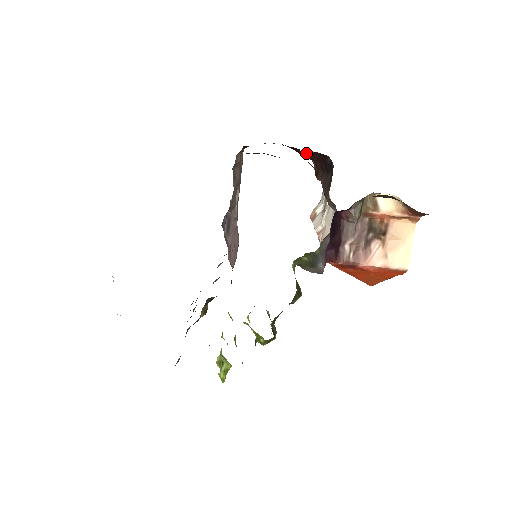
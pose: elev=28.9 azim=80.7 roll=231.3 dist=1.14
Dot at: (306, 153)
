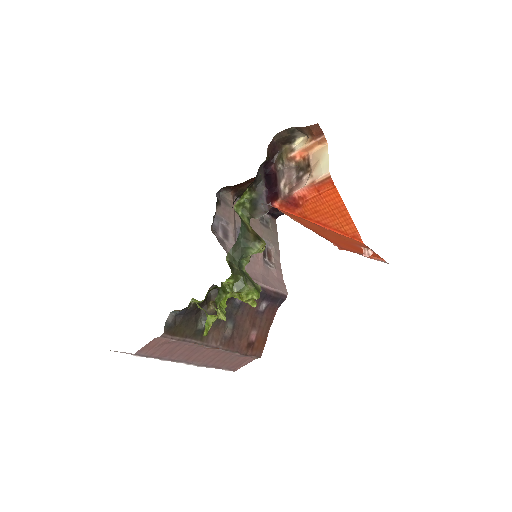
Dot at: occluded
